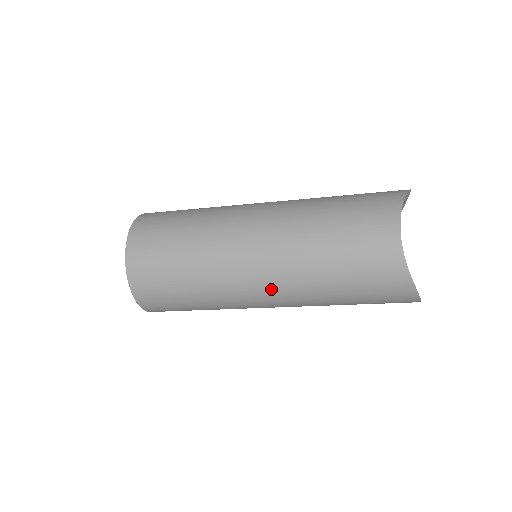
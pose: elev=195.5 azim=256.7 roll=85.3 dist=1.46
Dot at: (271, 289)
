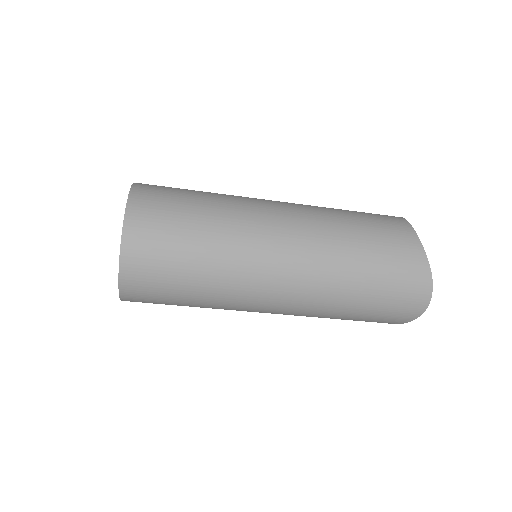
Dot at: (294, 248)
